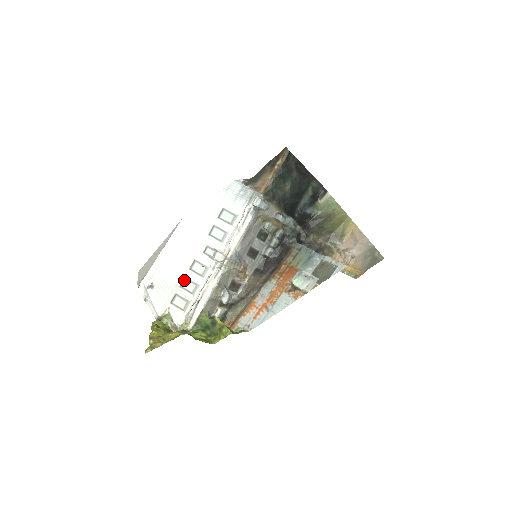
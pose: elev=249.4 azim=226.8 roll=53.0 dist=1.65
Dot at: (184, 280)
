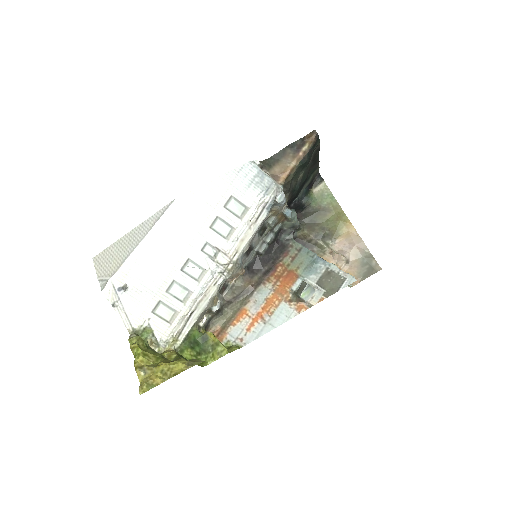
Dot at: (172, 284)
